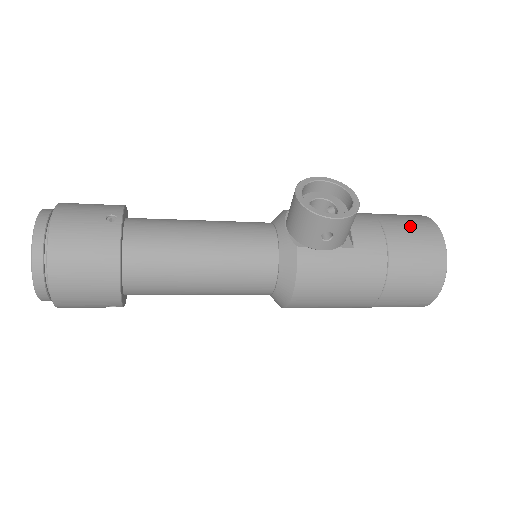
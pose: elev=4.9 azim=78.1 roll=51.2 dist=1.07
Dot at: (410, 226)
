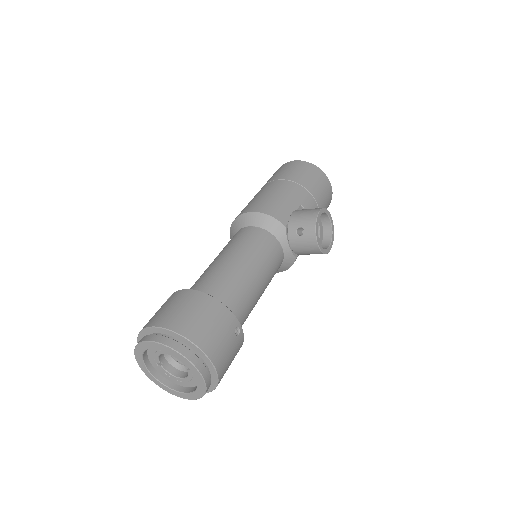
Dot at: (325, 196)
